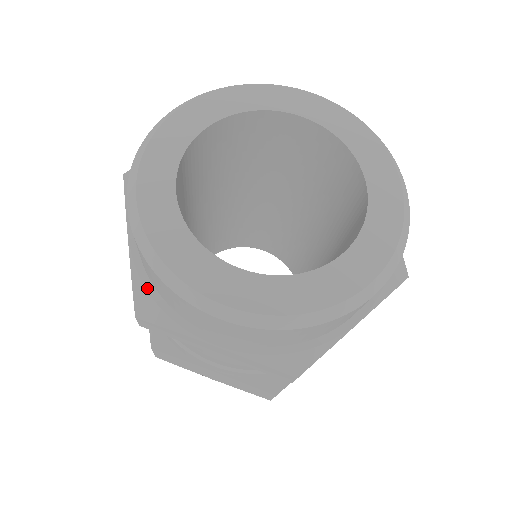
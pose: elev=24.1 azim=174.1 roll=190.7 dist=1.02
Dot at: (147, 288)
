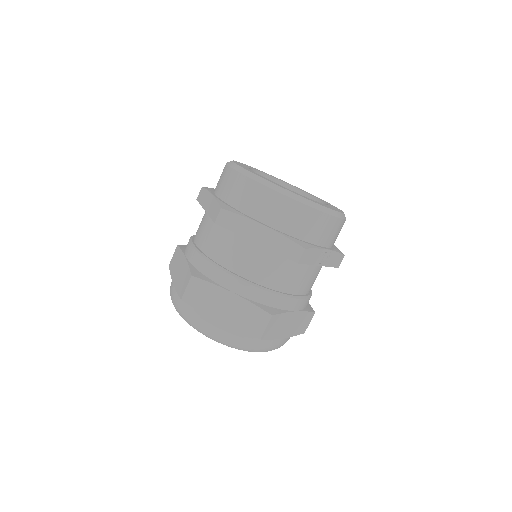
Dot at: occluded
